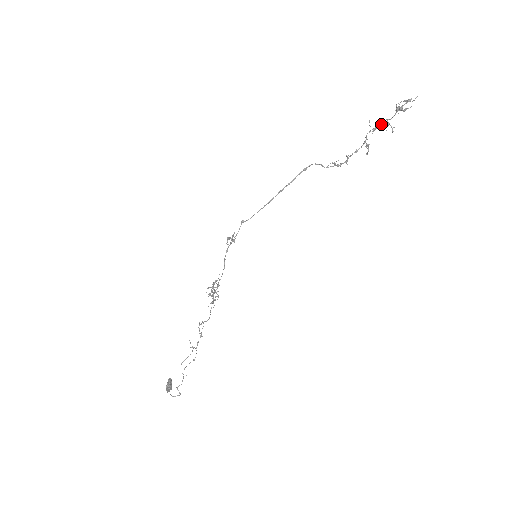
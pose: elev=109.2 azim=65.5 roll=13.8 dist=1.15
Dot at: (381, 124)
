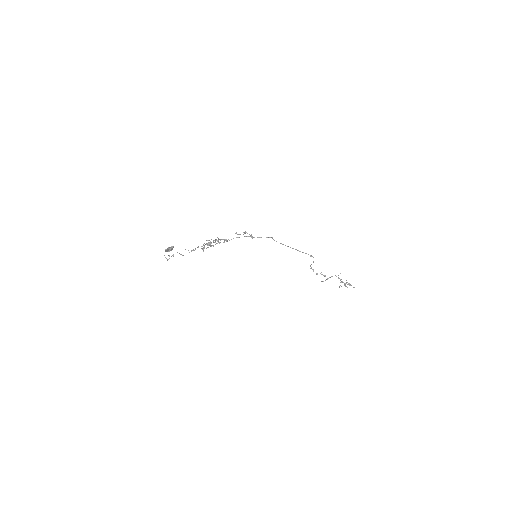
Dot at: (341, 279)
